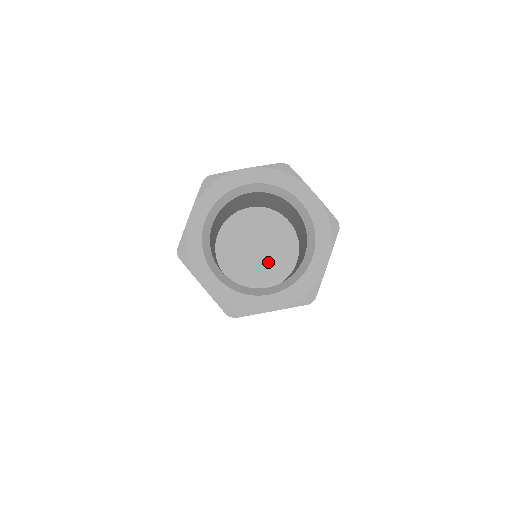
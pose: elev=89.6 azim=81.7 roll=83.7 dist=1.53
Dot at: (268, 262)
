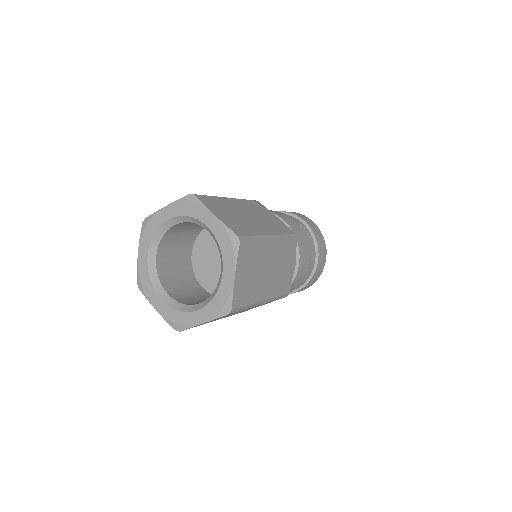
Dot at: (218, 275)
